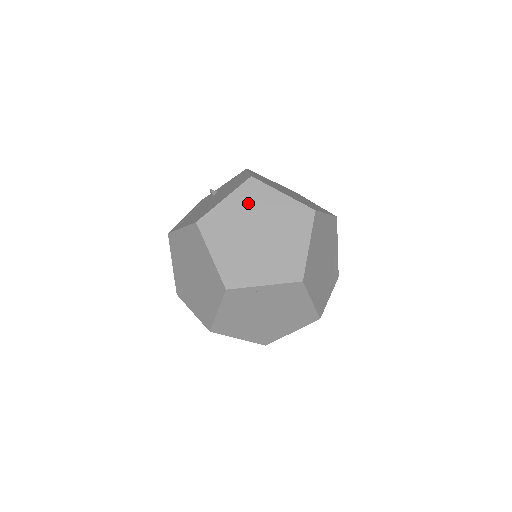
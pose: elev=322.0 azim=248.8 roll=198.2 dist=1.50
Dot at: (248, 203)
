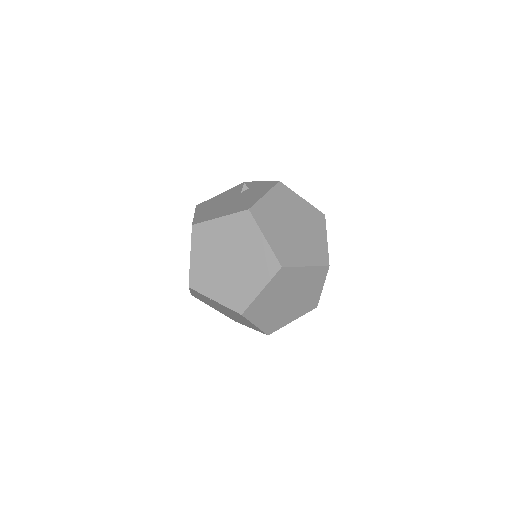
Dot at: (235, 231)
